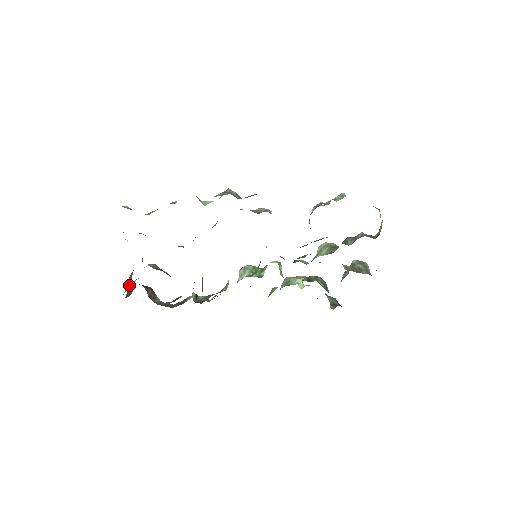
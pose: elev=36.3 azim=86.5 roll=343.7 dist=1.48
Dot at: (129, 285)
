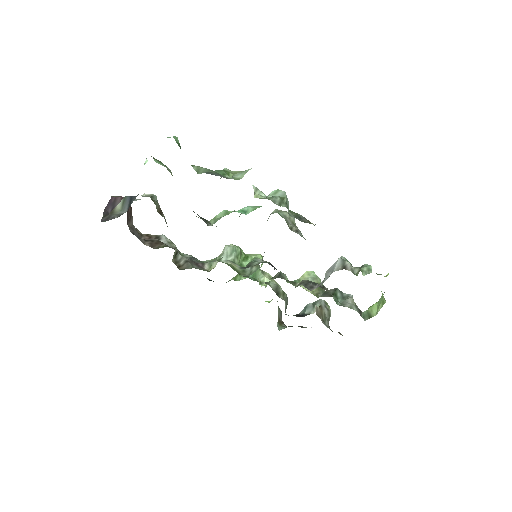
Dot at: (121, 209)
